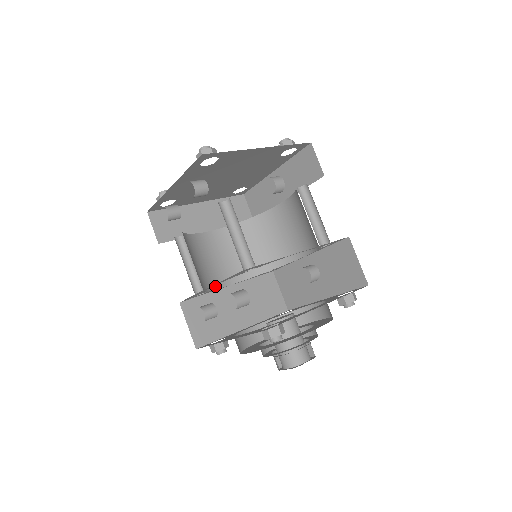
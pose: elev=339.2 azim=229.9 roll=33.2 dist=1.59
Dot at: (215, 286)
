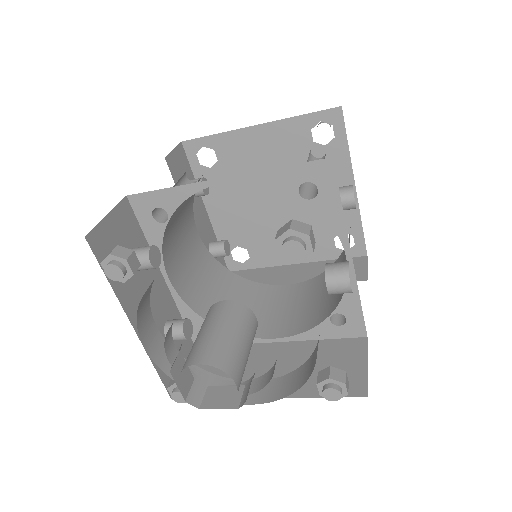
Dot at: occluded
